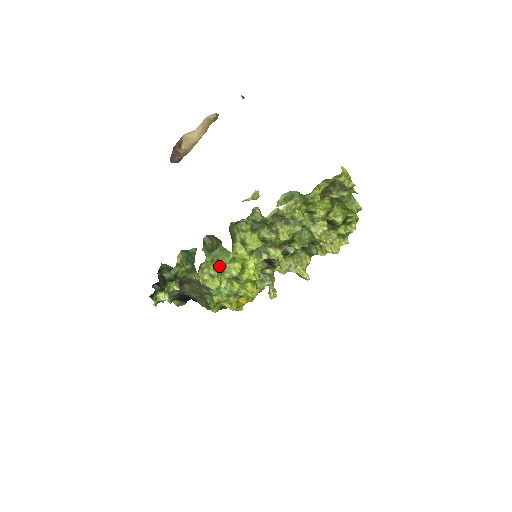
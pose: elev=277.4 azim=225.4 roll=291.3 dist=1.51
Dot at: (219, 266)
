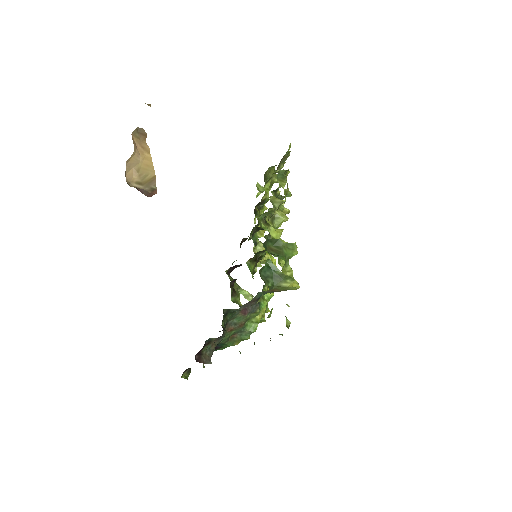
Dot at: (287, 265)
